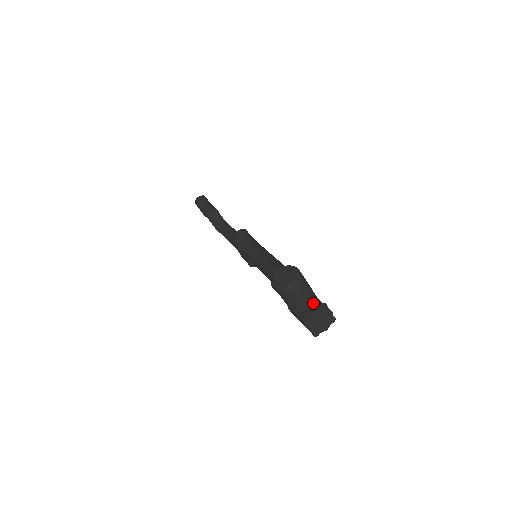
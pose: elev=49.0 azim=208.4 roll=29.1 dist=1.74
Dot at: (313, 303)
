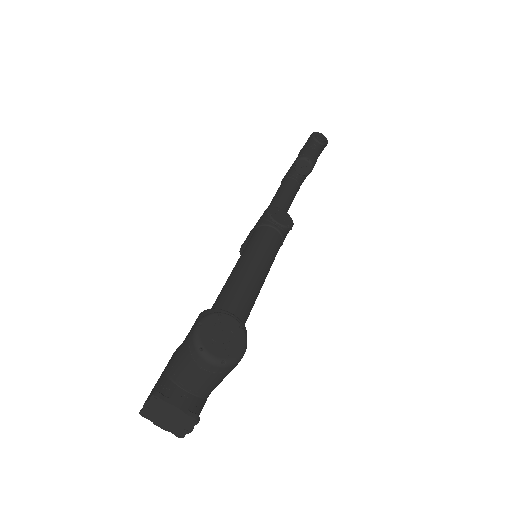
Dot at: (195, 396)
